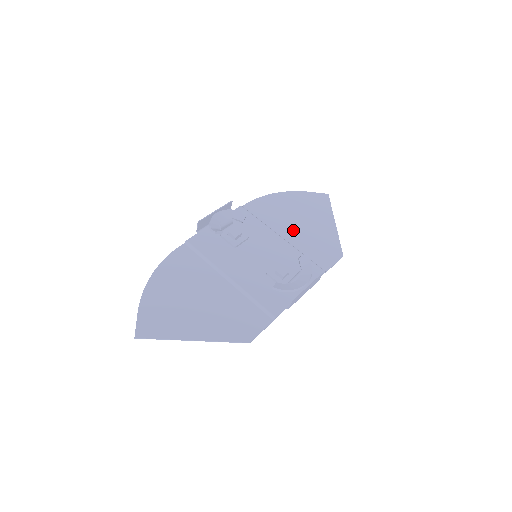
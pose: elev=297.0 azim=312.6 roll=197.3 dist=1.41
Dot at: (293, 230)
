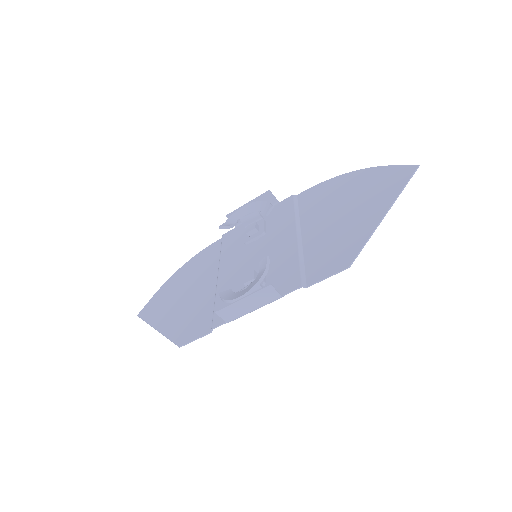
Dot at: (321, 225)
